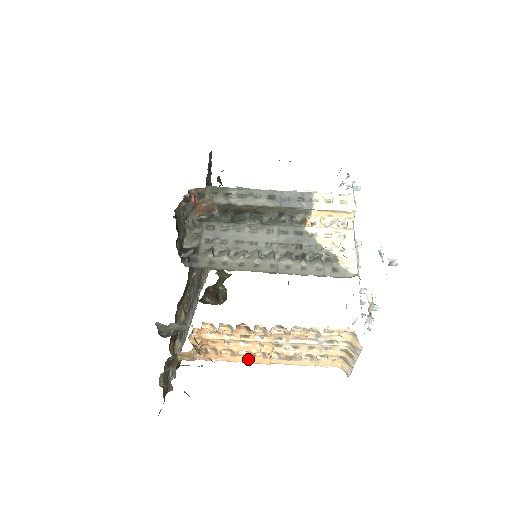
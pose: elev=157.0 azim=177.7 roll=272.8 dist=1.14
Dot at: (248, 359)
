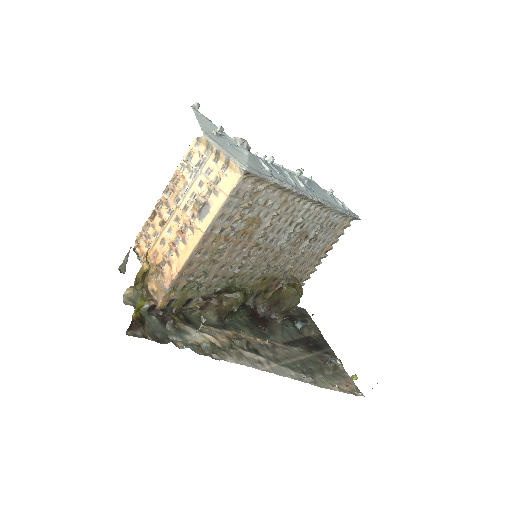
Dot at: (188, 247)
